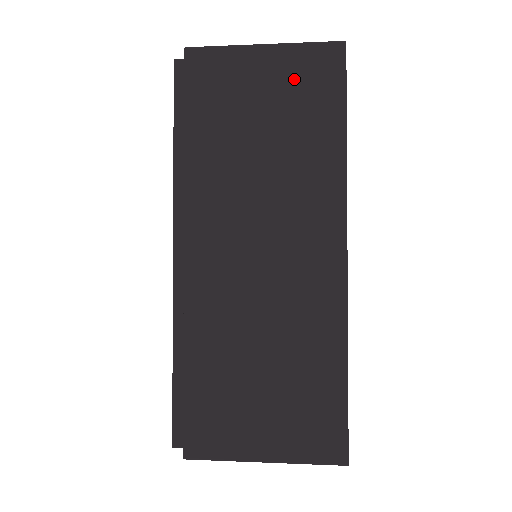
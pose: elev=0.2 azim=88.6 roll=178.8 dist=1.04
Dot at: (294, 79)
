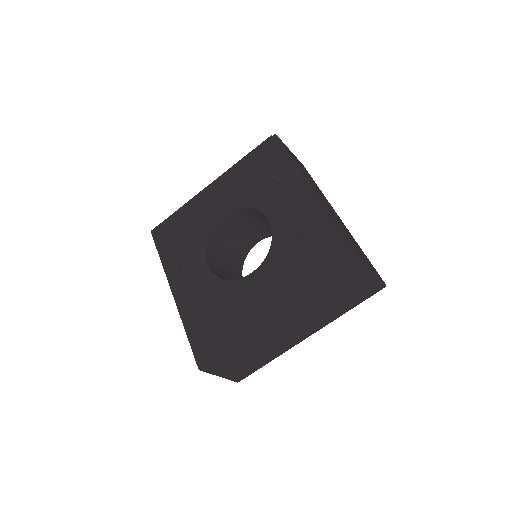
Dot at: occluded
